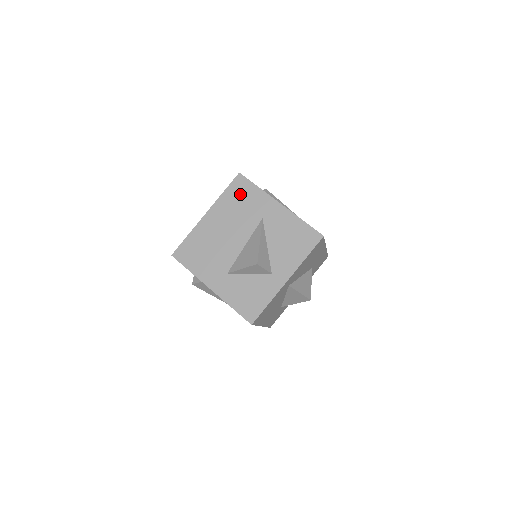
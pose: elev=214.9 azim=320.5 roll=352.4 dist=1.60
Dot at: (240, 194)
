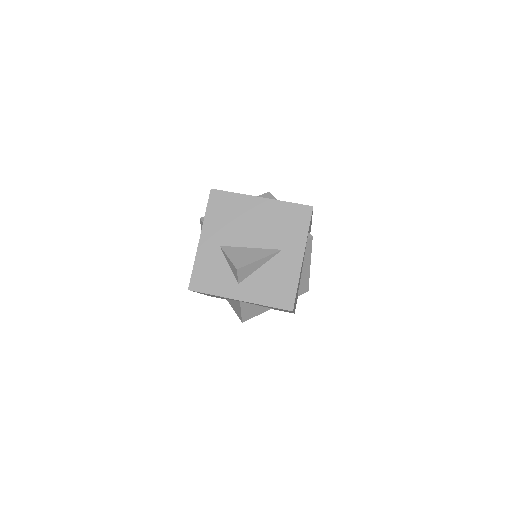
Dot at: (294, 218)
